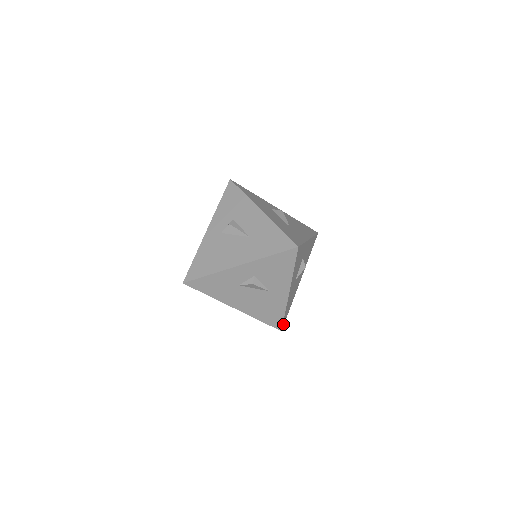
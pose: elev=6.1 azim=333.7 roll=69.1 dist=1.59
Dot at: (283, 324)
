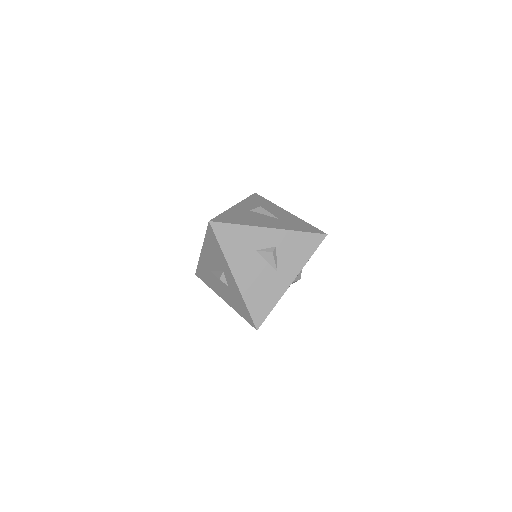
Dot at: (261, 324)
